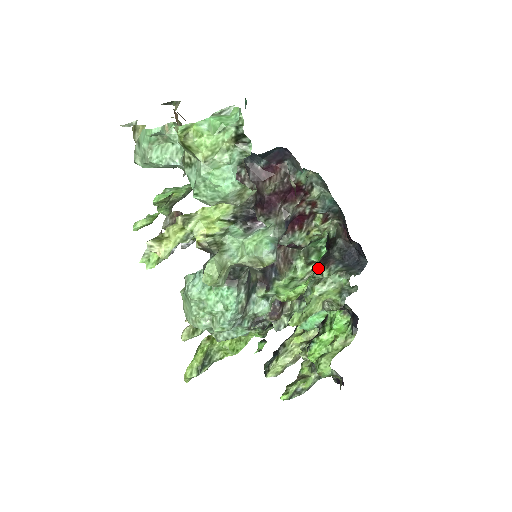
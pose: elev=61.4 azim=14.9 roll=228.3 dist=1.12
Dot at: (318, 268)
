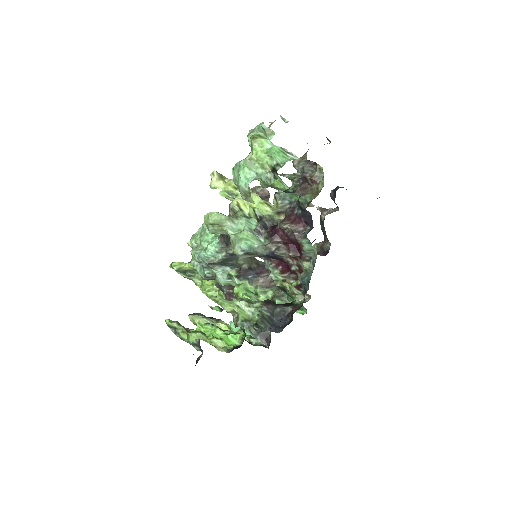
Dot at: (262, 301)
